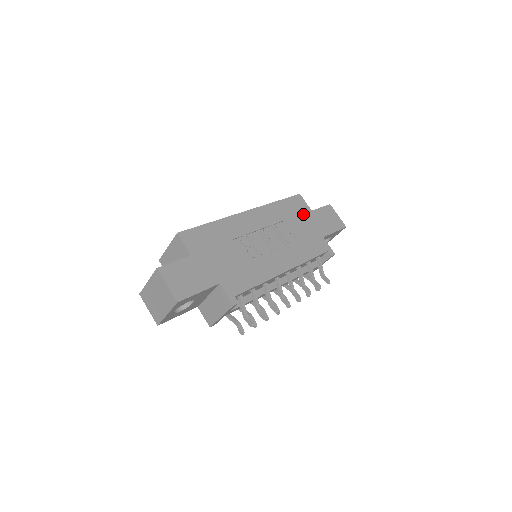
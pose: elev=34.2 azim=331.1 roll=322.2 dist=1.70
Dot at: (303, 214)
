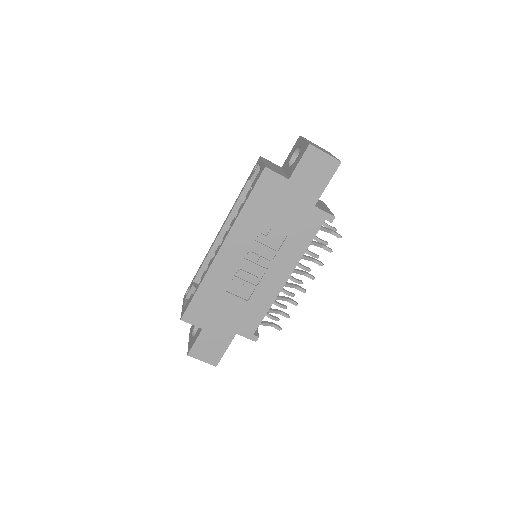
Dot at: (280, 195)
